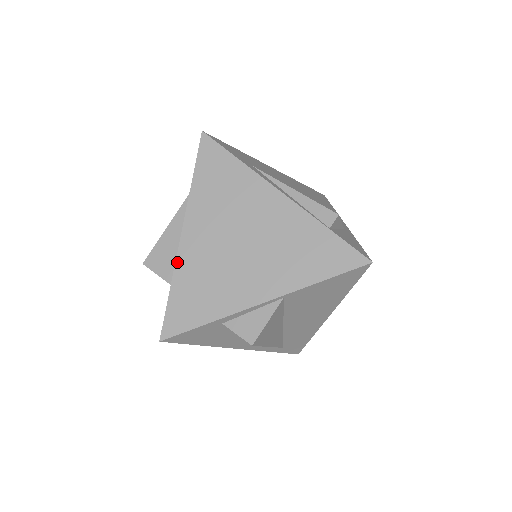
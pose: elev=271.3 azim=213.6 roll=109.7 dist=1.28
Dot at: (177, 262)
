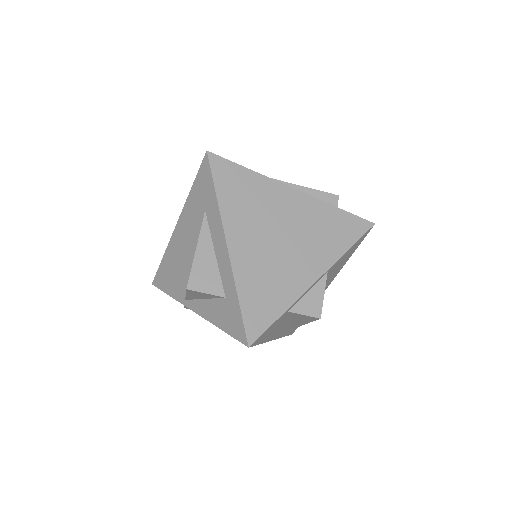
Dot at: (234, 272)
